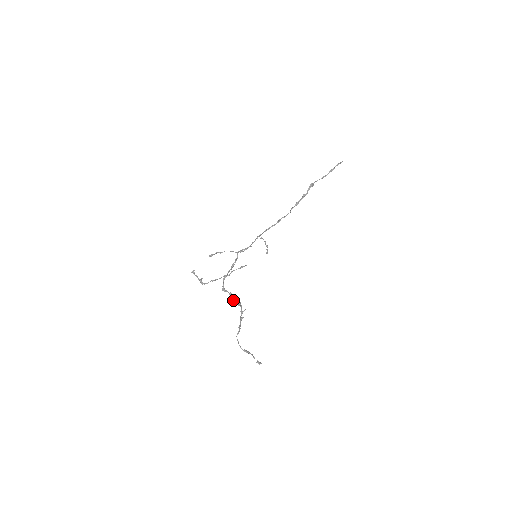
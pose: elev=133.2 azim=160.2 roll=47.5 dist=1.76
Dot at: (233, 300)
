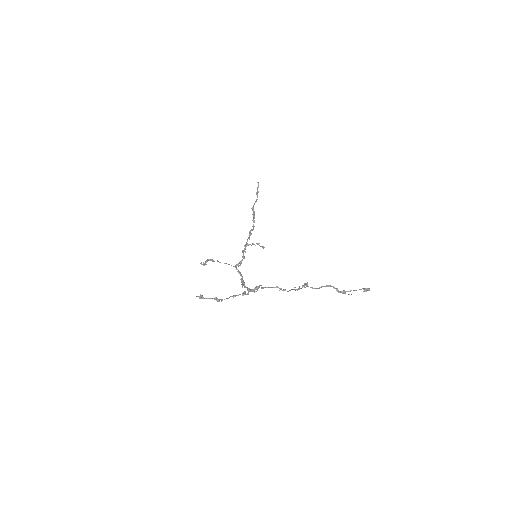
Dot at: (271, 287)
